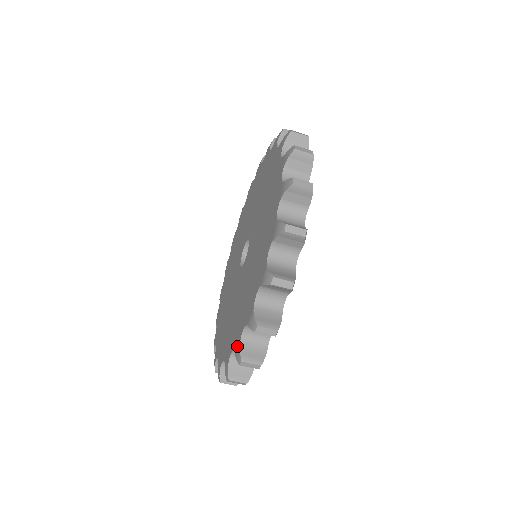
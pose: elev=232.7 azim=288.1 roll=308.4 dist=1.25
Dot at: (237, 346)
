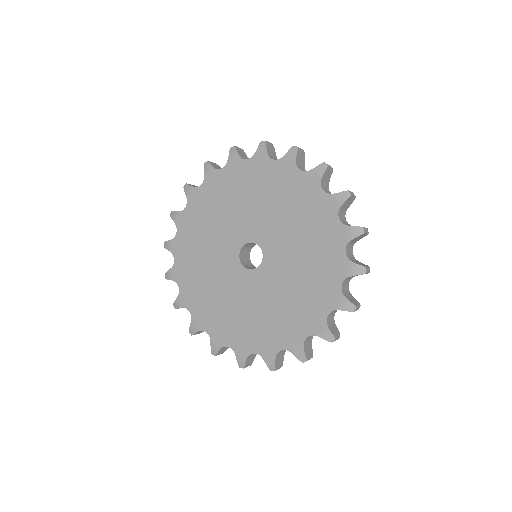
Dot at: (297, 349)
